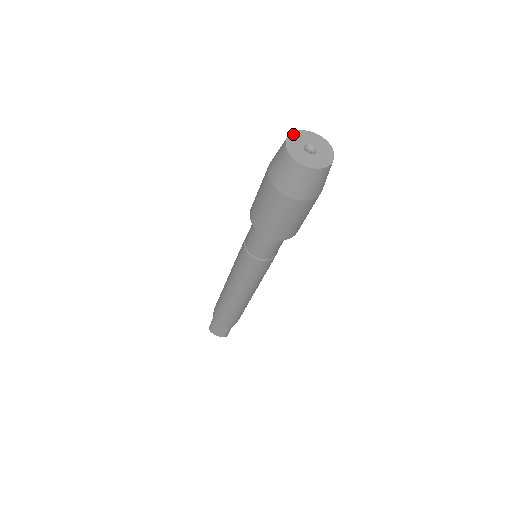
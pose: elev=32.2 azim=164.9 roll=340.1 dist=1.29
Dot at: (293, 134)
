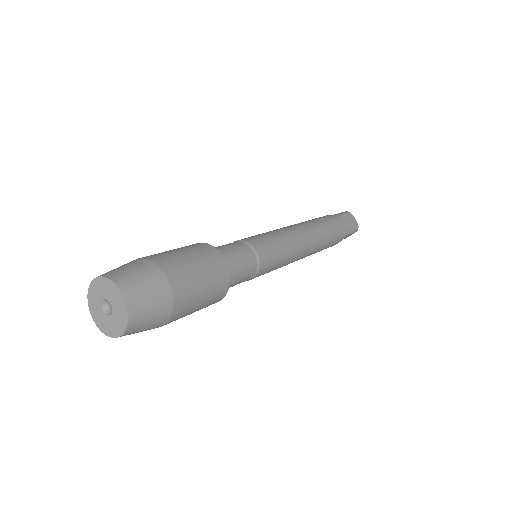
Dot at: (100, 279)
